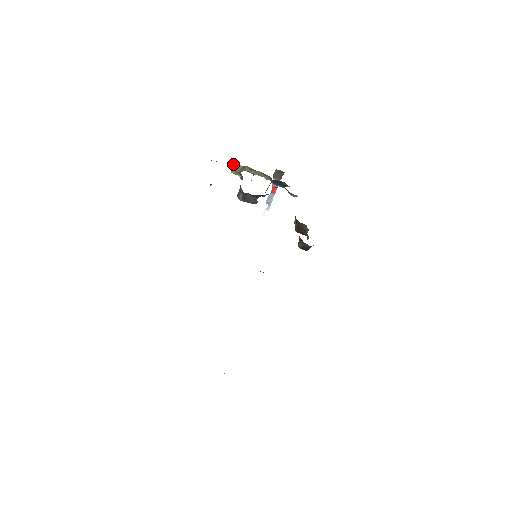
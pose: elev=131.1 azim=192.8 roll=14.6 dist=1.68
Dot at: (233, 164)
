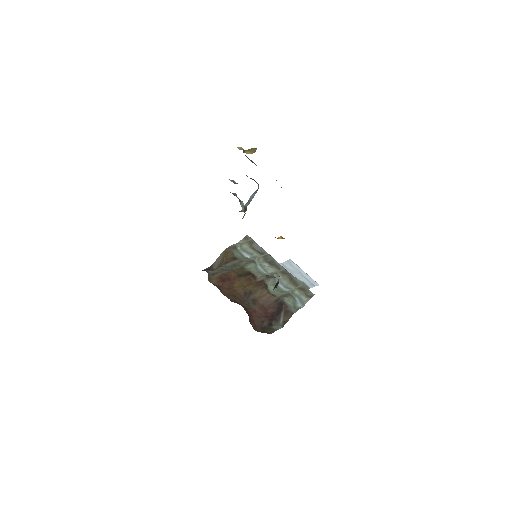
Dot at: occluded
